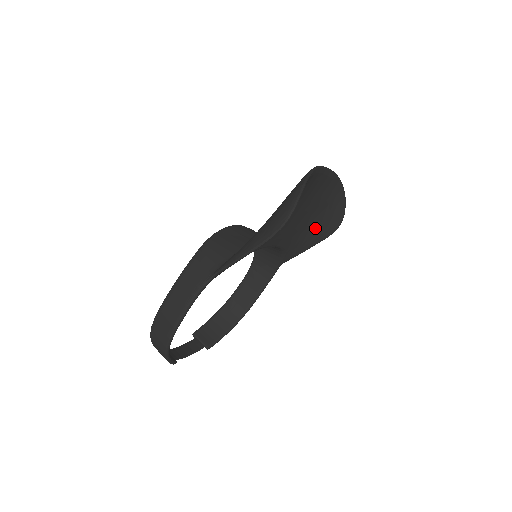
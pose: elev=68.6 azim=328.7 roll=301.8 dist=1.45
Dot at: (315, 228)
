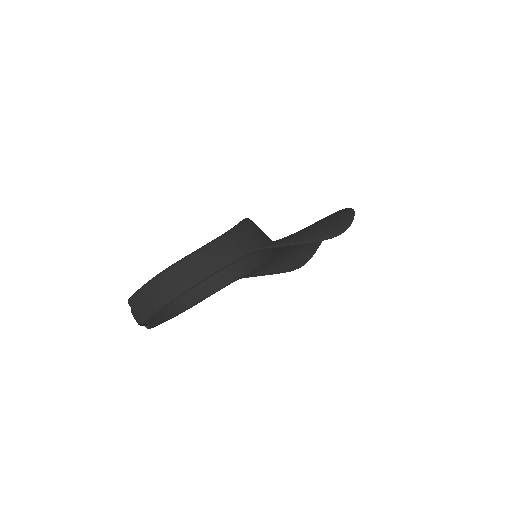
Dot at: (289, 259)
